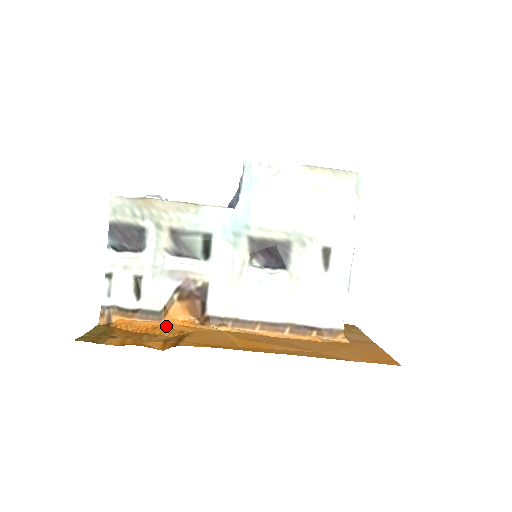
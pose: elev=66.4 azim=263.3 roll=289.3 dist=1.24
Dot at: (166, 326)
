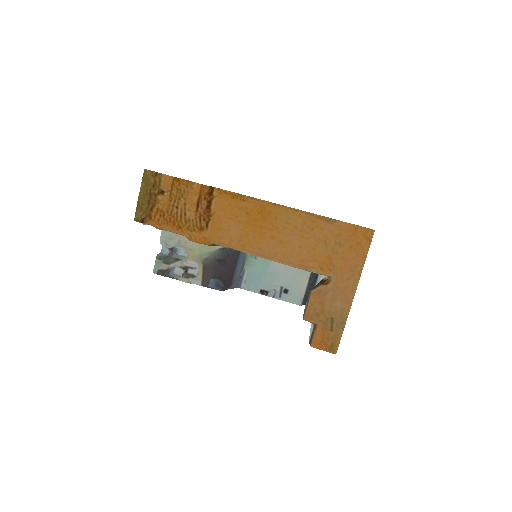
Dot at: (187, 231)
